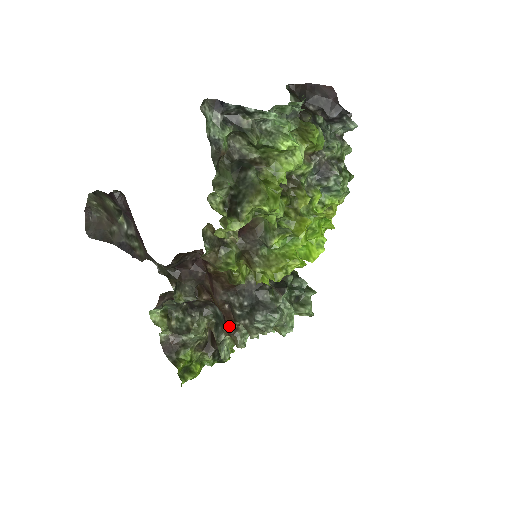
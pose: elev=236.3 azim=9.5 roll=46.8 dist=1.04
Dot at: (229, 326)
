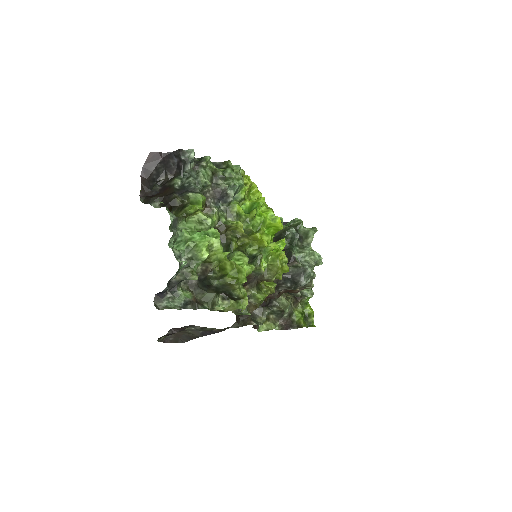
Dot at: (295, 292)
